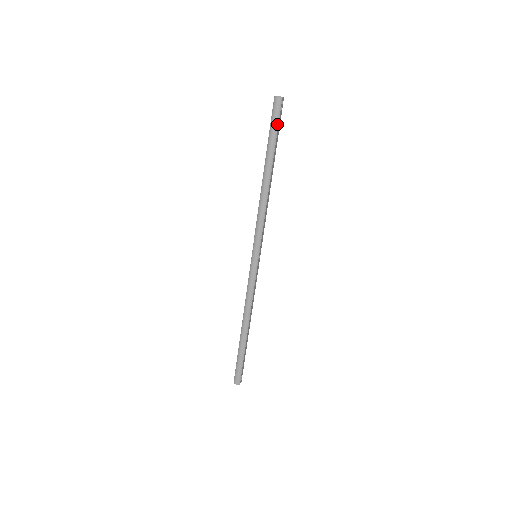
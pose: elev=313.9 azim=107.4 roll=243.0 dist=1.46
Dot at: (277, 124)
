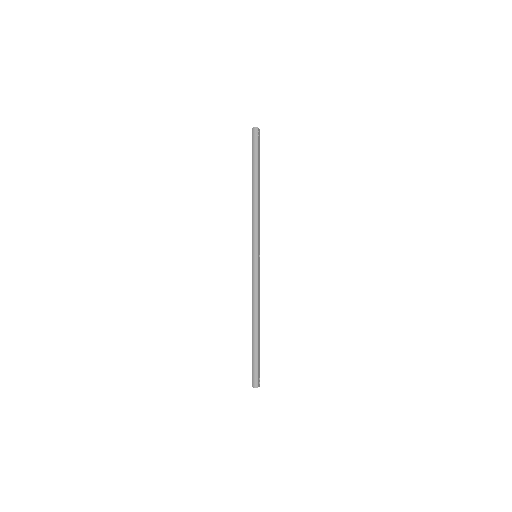
Dot at: (257, 146)
